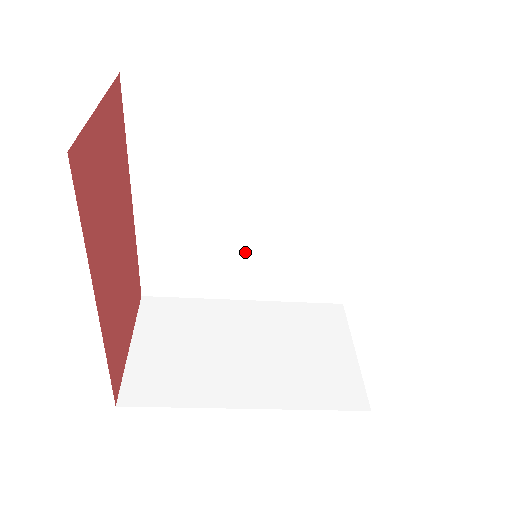
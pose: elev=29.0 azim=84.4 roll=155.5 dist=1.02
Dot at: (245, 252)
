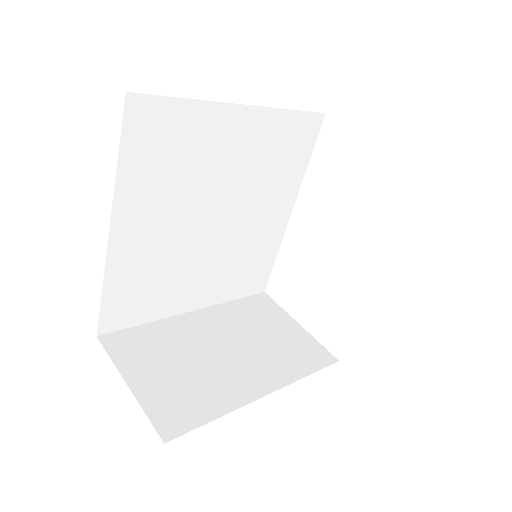
Dot at: (202, 262)
